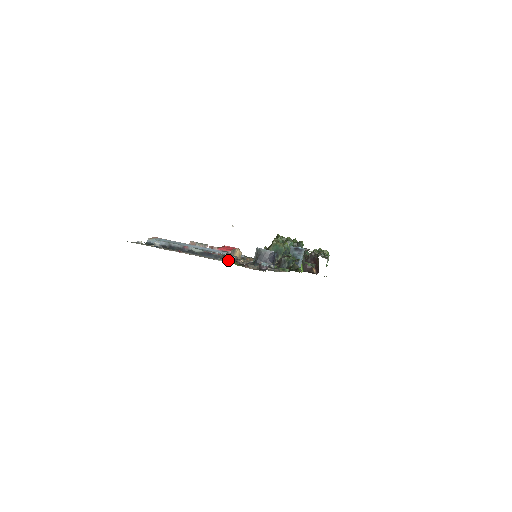
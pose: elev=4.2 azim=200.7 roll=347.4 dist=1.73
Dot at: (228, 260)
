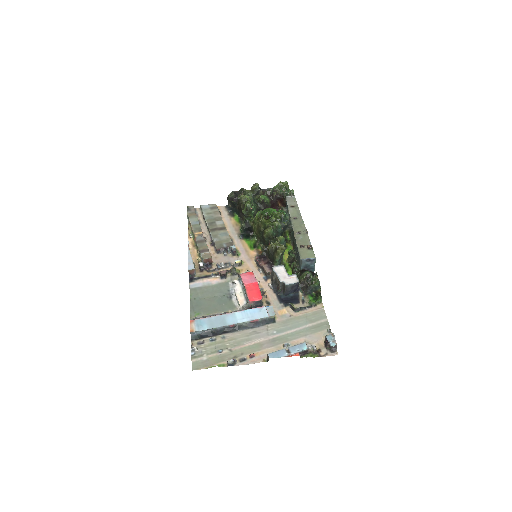
Dot at: (304, 355)
